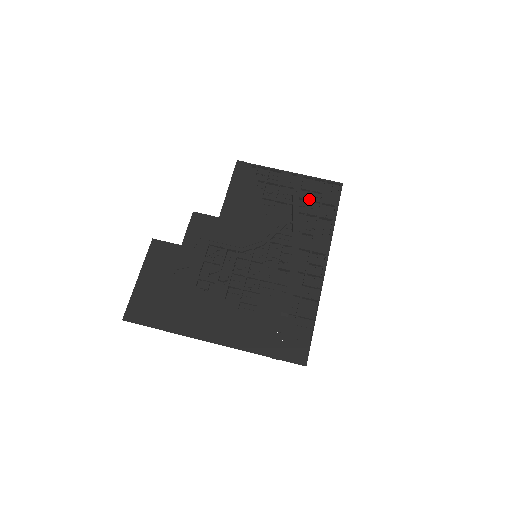
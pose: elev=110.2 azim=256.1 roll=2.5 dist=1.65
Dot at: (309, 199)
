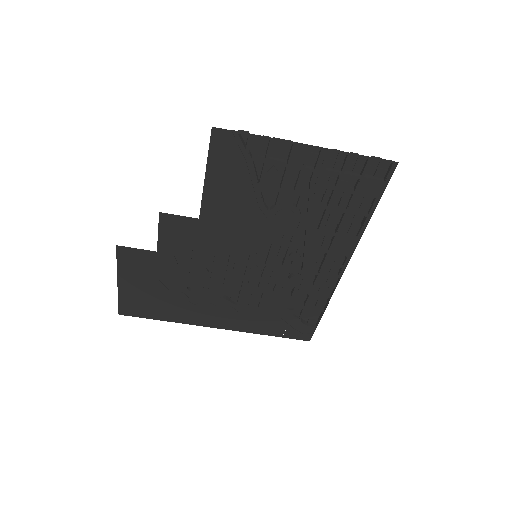
Dot at: (336, 190)
